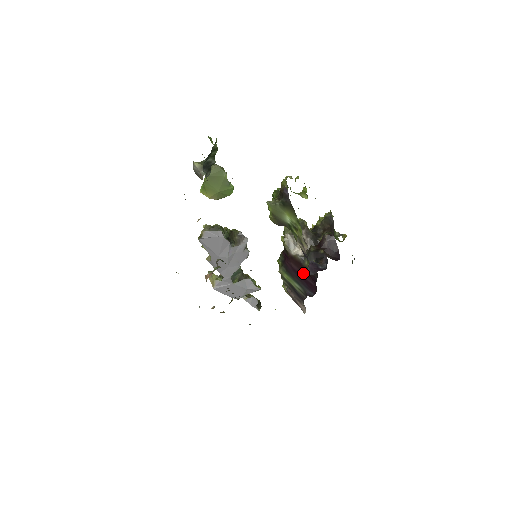
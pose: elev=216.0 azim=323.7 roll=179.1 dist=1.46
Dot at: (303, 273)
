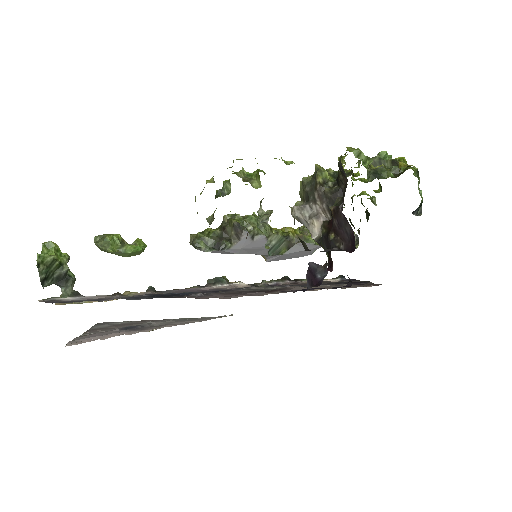
Dot at: occluded
